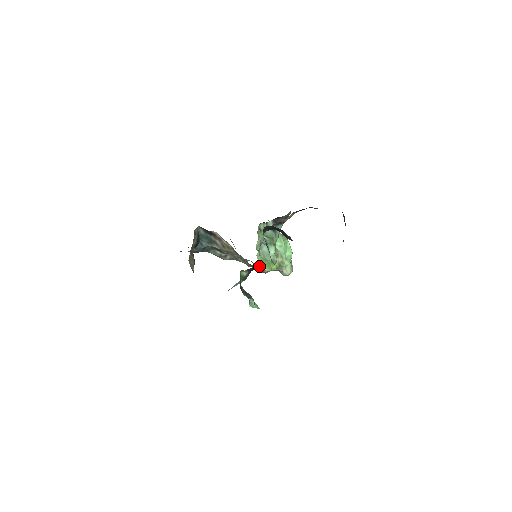
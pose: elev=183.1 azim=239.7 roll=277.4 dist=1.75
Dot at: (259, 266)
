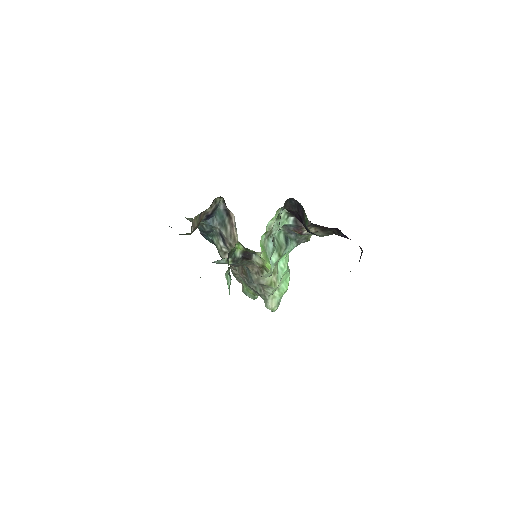
Dot at: (256, 256)
